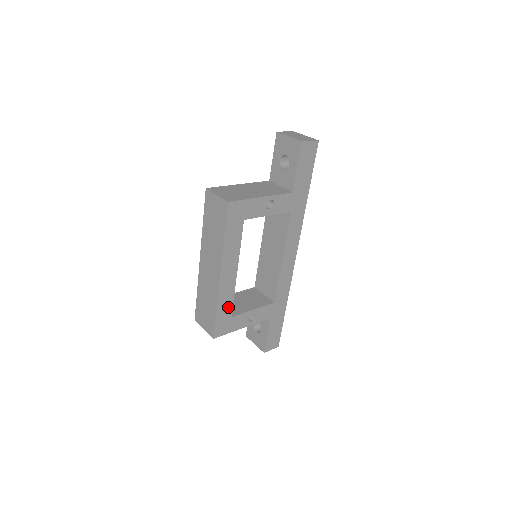
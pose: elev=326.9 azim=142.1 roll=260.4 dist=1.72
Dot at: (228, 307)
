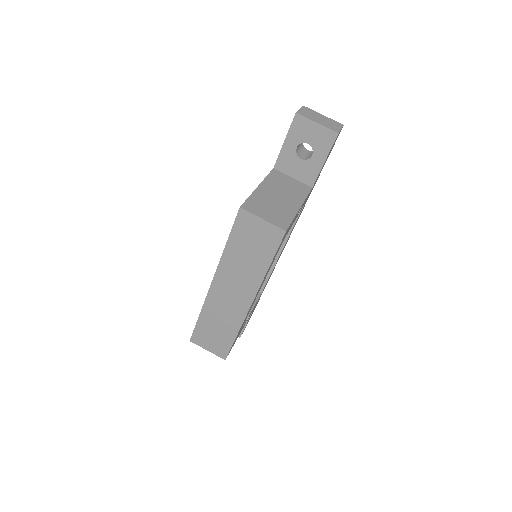
Dot at: occluded
